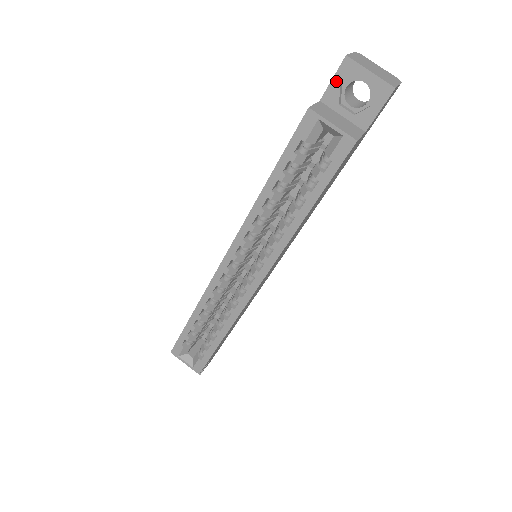
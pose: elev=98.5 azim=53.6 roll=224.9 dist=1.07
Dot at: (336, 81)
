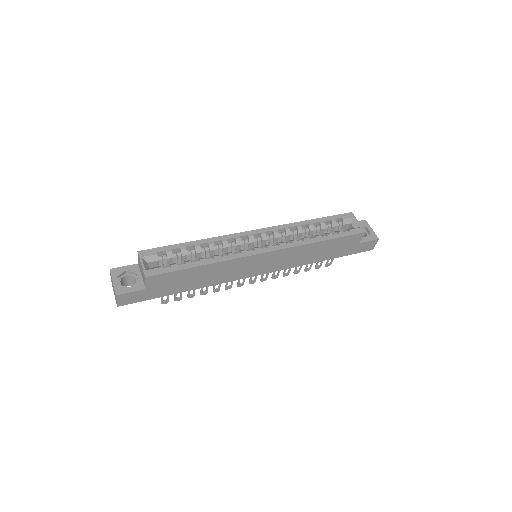
Dot at: occluded
